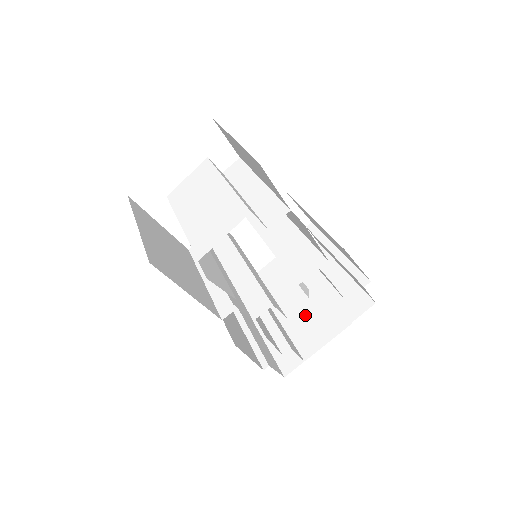
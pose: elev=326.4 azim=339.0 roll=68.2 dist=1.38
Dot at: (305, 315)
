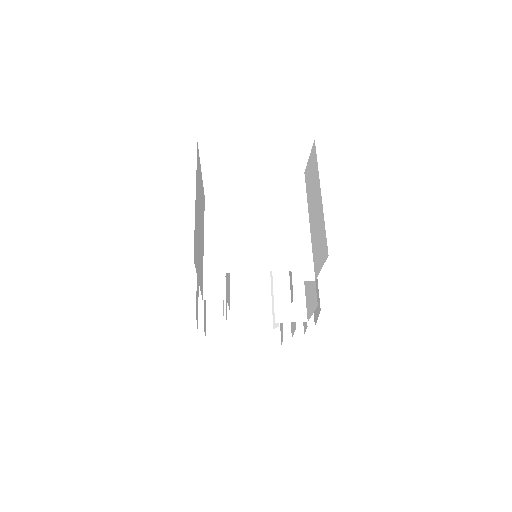
Dot at: (253, 309)
